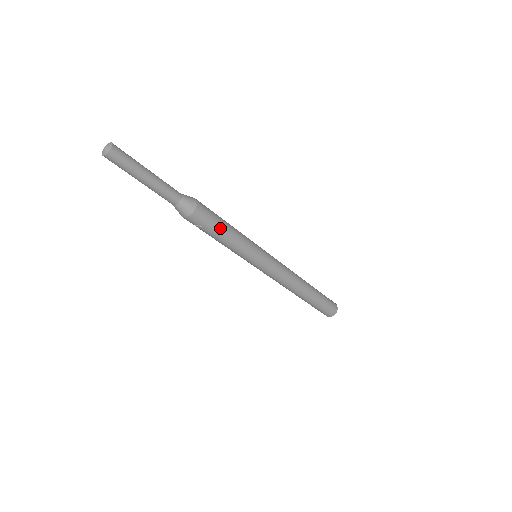
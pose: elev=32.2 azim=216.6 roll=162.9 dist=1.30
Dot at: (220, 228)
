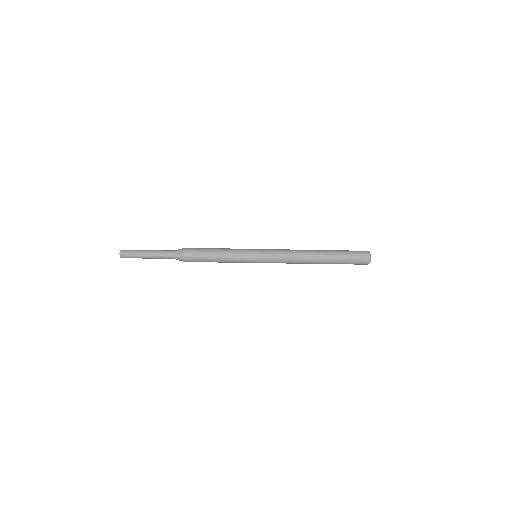
Dot at: (209, 257)
